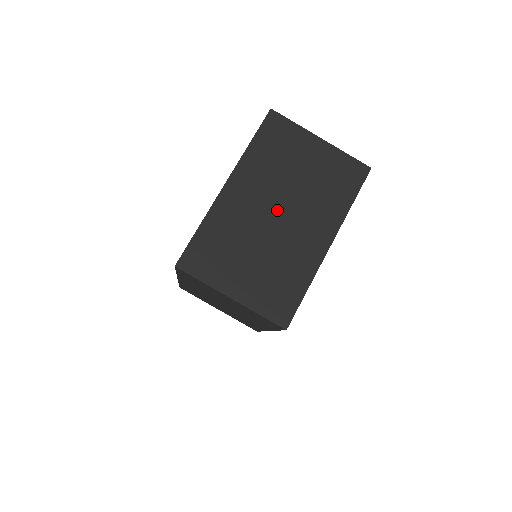
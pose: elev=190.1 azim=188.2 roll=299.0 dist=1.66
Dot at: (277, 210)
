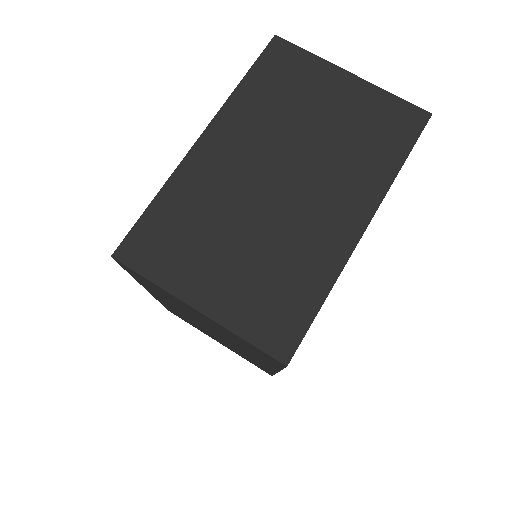
Dot at: (279, 175)
